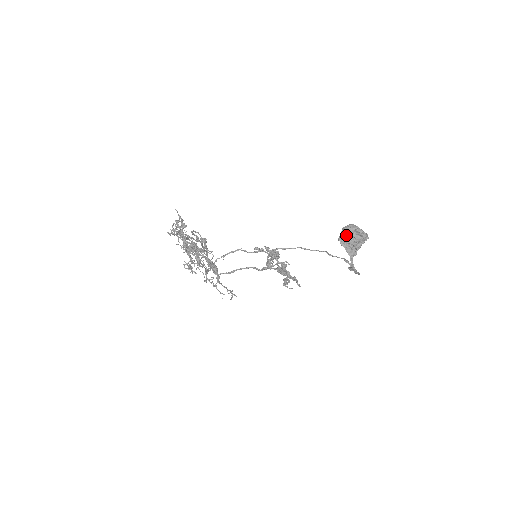
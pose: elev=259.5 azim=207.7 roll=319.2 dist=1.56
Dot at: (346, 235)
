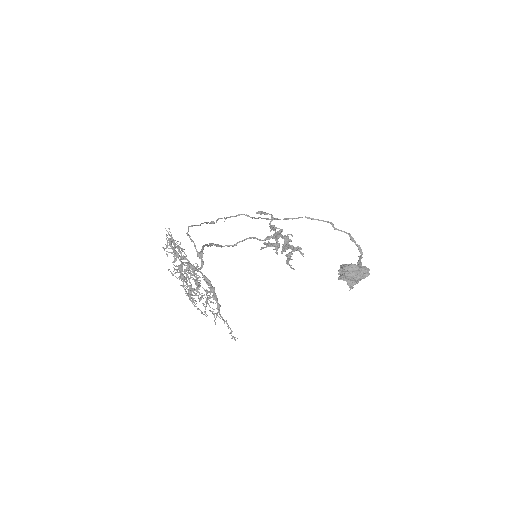
Dot at: (345, 276)
